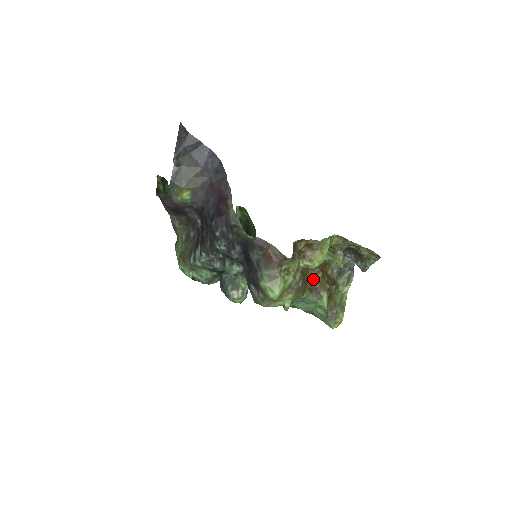
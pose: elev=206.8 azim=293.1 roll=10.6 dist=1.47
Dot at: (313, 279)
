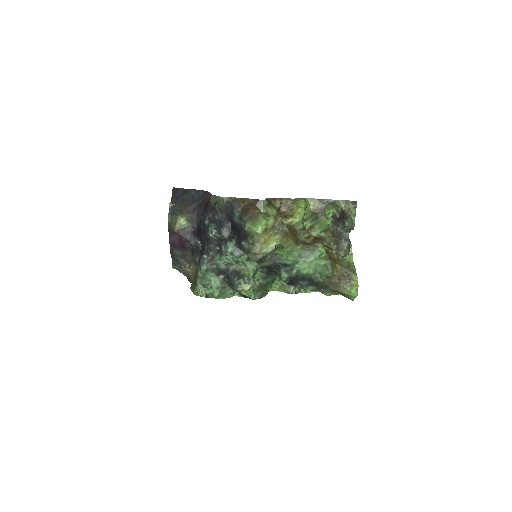
Dot at: (306, 241)
